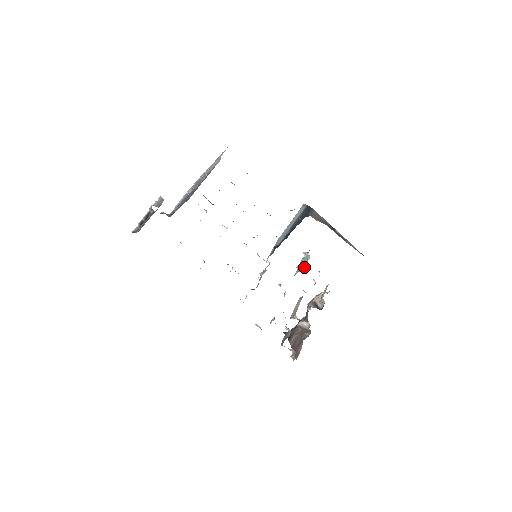
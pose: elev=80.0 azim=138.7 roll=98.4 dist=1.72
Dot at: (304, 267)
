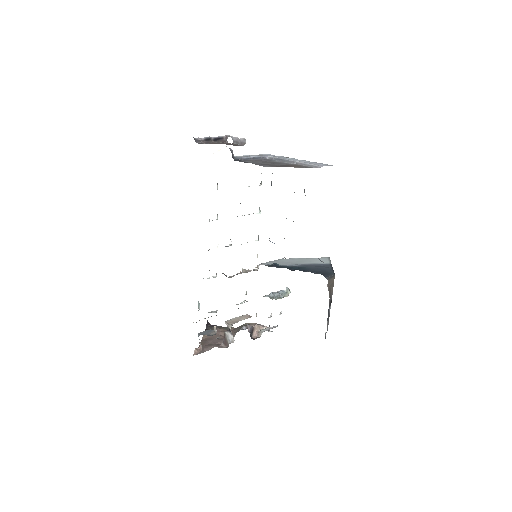
Dot at: (276, 298)
